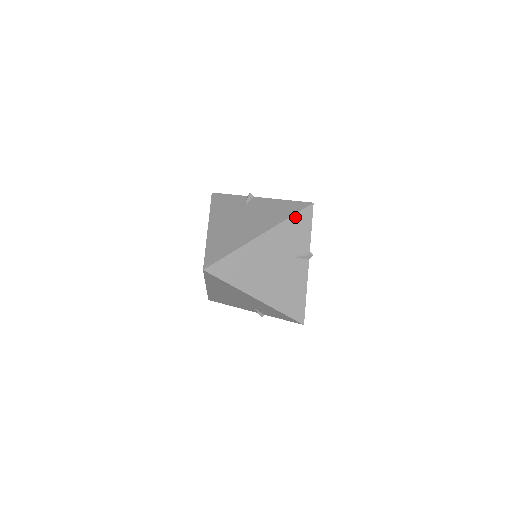
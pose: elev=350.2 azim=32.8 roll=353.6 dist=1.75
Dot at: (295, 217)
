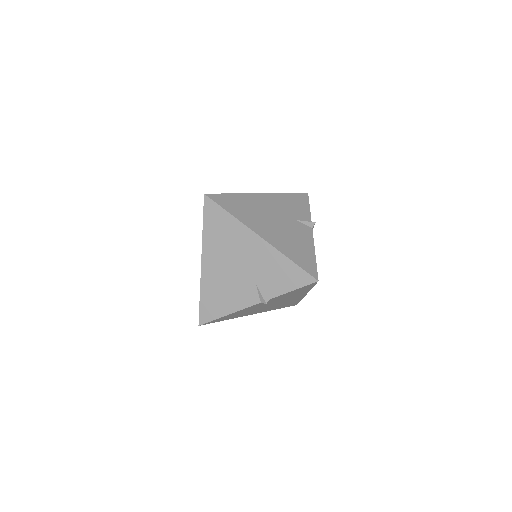
Dot at: (292, 195)
